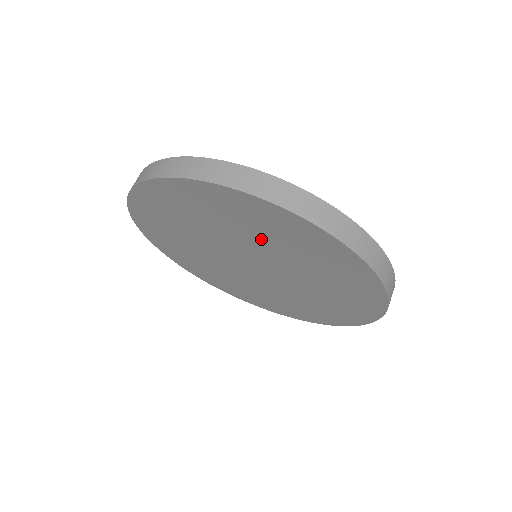
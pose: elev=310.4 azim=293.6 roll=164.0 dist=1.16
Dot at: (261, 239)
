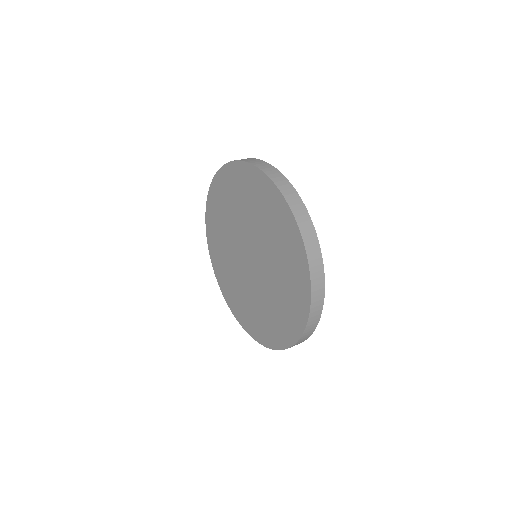
Dot at: (261, 224)
